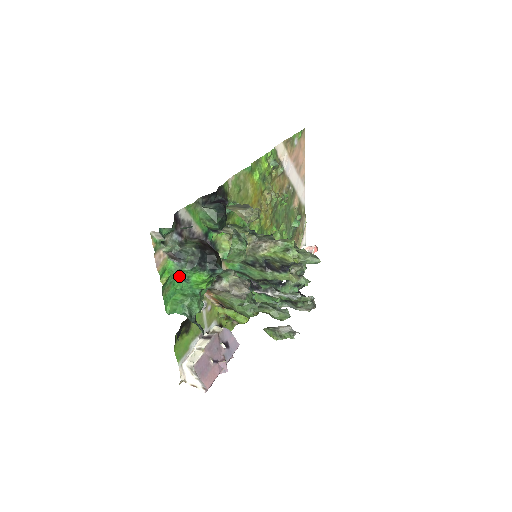
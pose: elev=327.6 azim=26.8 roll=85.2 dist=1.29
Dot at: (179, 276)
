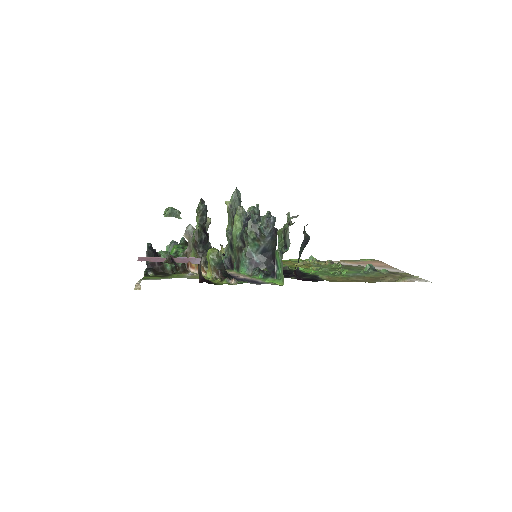
Dot at: occluded
